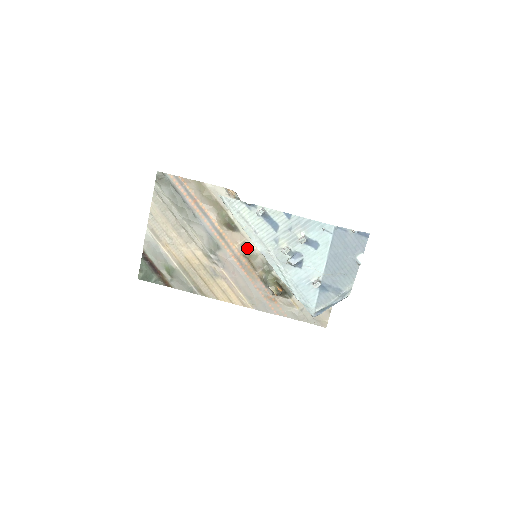
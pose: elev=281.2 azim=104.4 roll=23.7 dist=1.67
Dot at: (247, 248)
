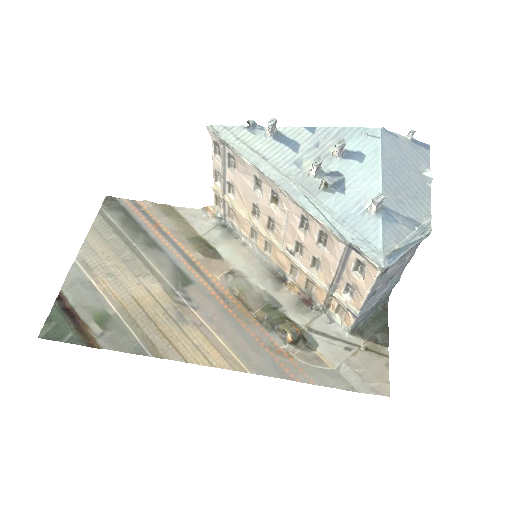
Dot at: (235, 277)
